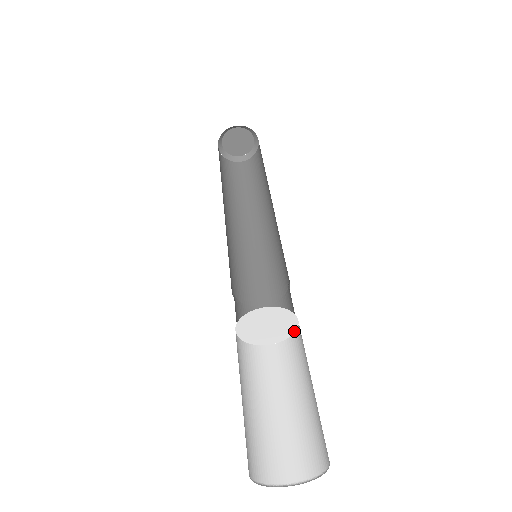
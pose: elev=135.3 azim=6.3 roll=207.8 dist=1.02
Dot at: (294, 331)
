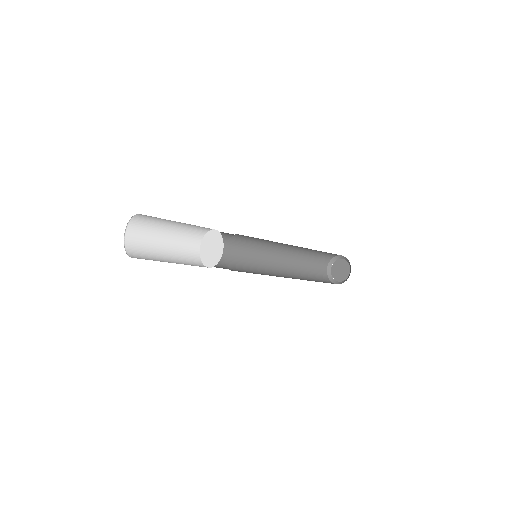
Dot at: (217, 263)
